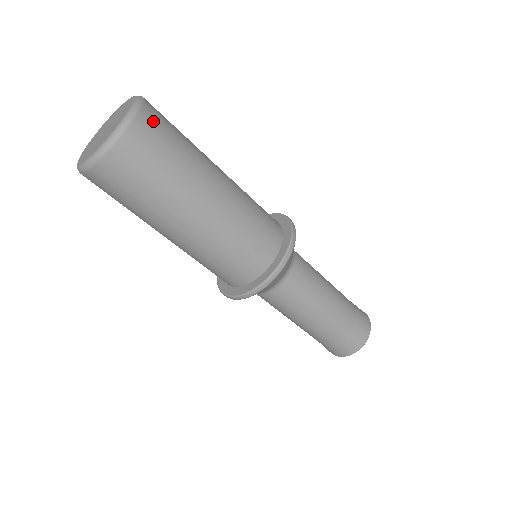
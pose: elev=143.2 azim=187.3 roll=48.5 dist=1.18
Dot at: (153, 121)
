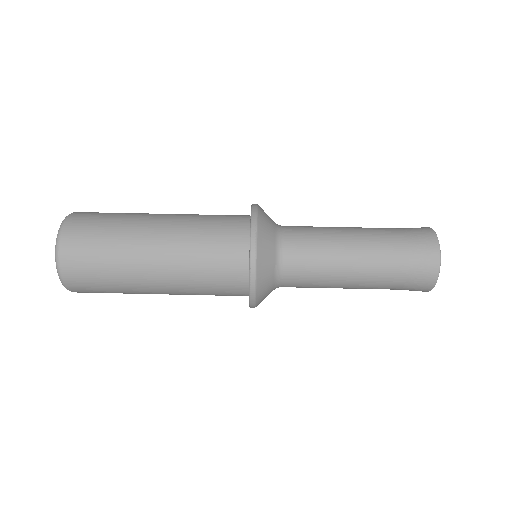
Dot at: (73, 242)
